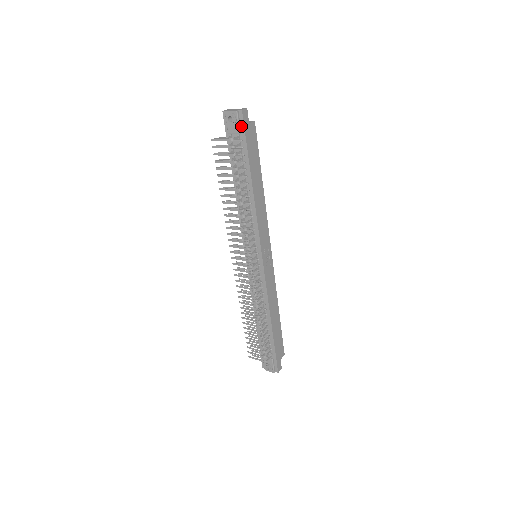
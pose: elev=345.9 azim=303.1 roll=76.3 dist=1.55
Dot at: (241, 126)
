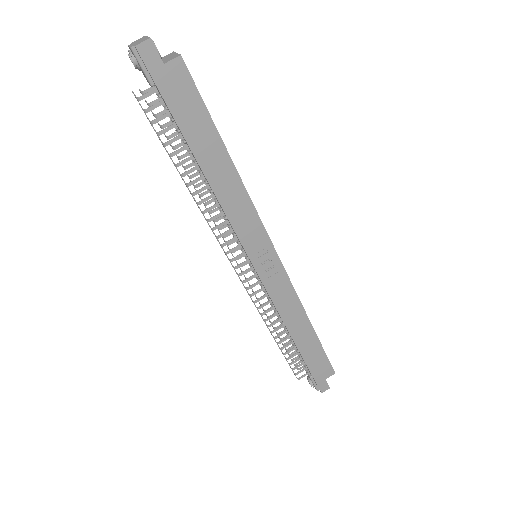
Dot at: (149, 73)
